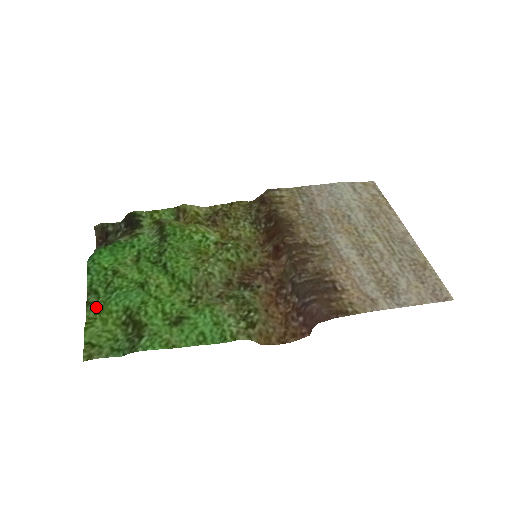
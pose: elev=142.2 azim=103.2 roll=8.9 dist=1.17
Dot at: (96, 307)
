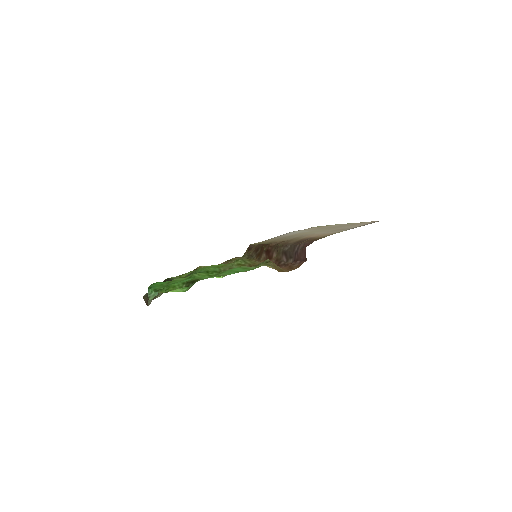
Dot at: (164, 289)
